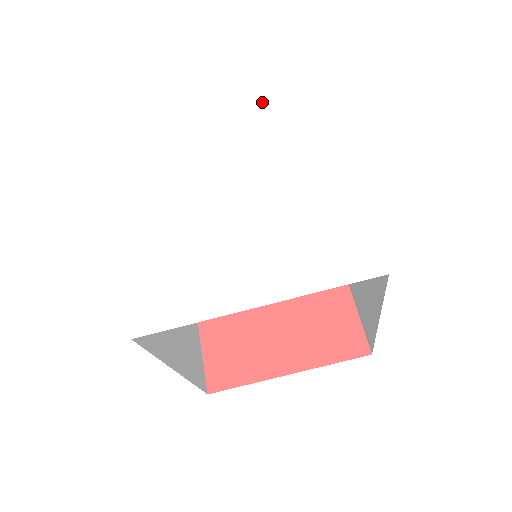
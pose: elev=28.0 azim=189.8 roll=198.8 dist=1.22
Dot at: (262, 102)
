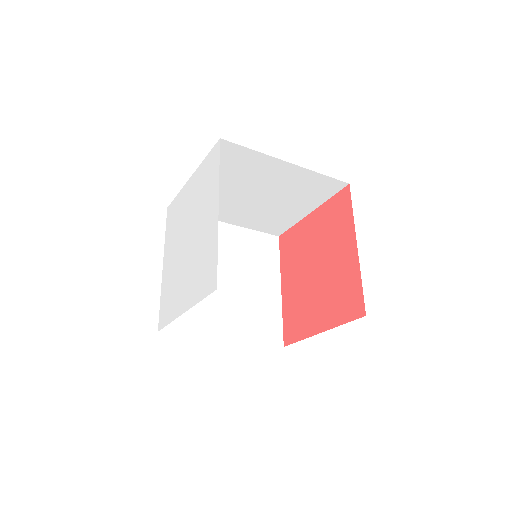
Dot at: (203, 162)
